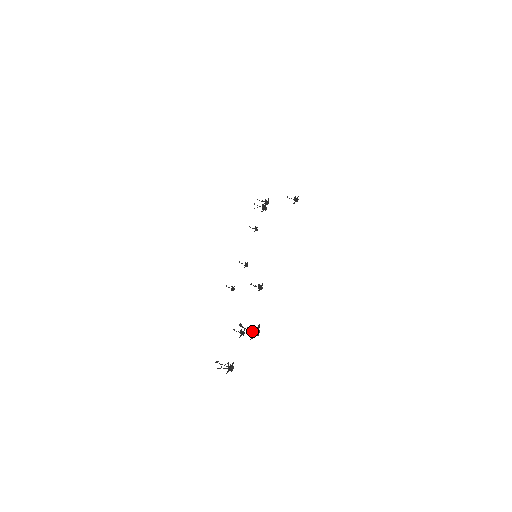
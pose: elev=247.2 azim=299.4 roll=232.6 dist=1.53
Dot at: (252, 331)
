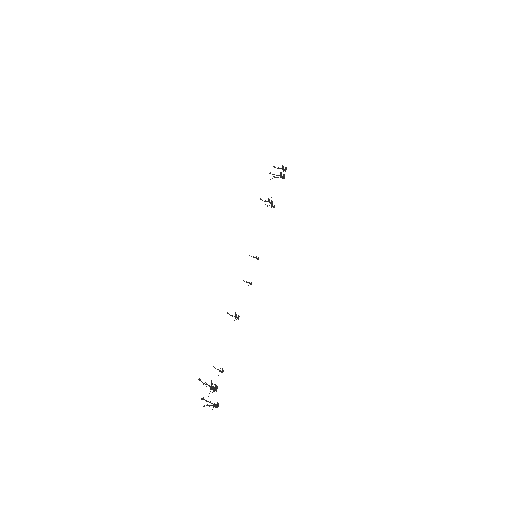
Dot at: (210, 387)
